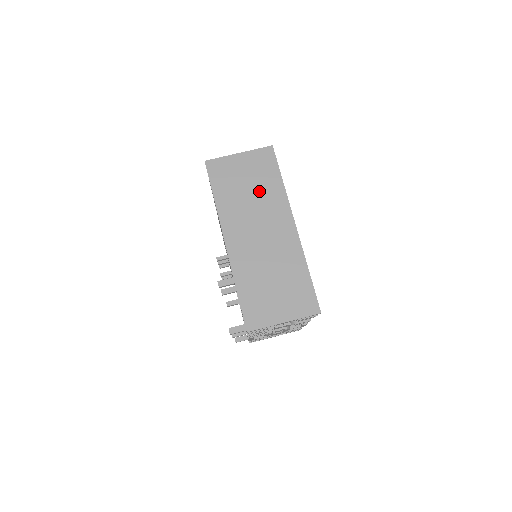
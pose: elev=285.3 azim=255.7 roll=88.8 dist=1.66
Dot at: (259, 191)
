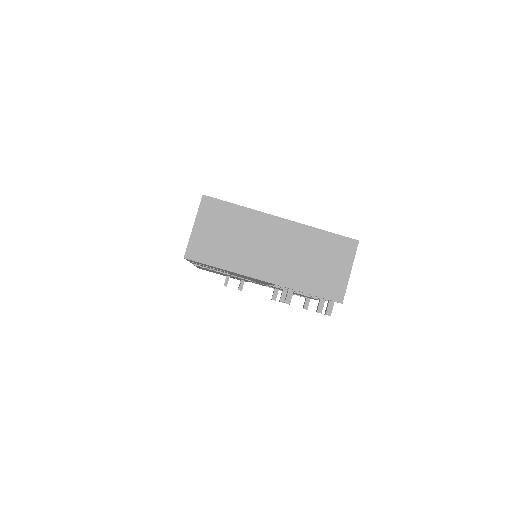
Dot at: (236, 229)
